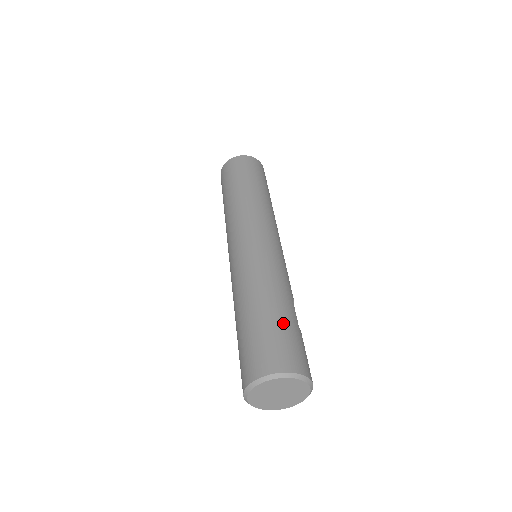
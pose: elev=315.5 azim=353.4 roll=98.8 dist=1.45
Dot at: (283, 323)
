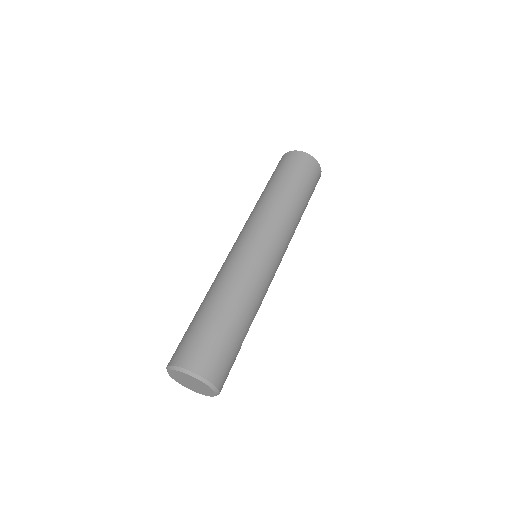
Dot at: (232, 338)
